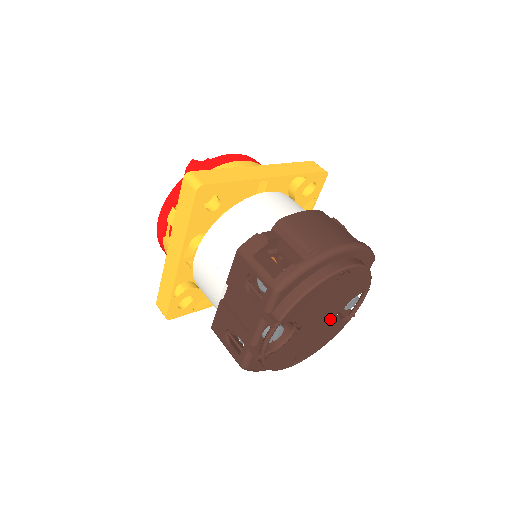
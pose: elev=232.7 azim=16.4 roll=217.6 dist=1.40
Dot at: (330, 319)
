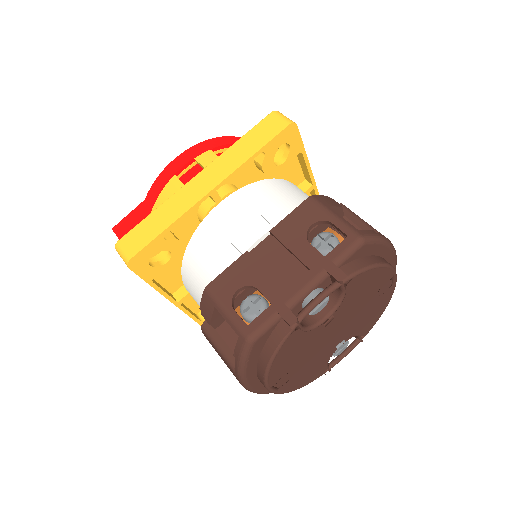
Dot at: (333, 344)
